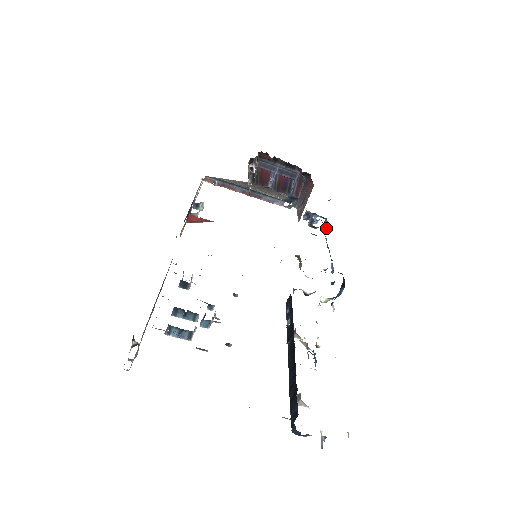
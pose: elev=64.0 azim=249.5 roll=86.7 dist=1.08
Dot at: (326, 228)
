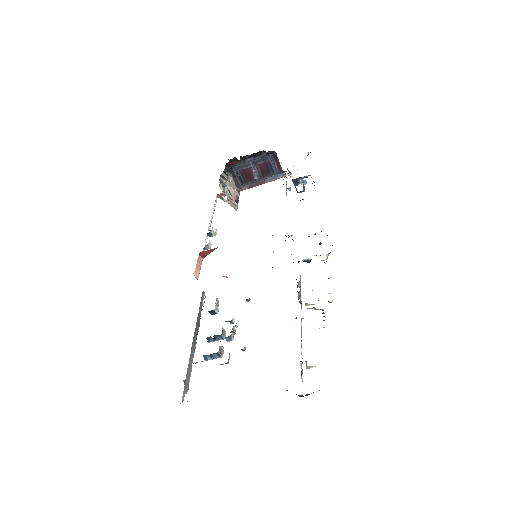
Dot at: occluded
